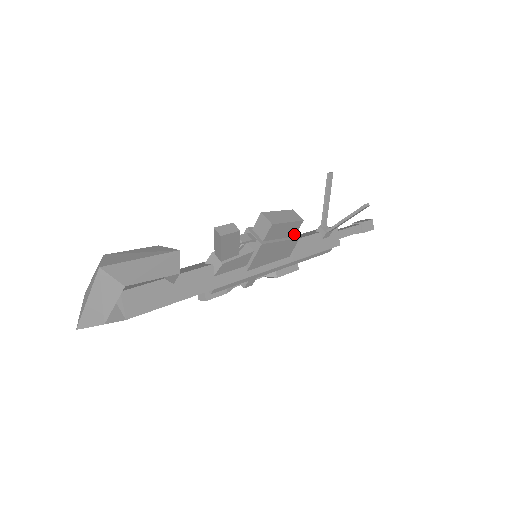
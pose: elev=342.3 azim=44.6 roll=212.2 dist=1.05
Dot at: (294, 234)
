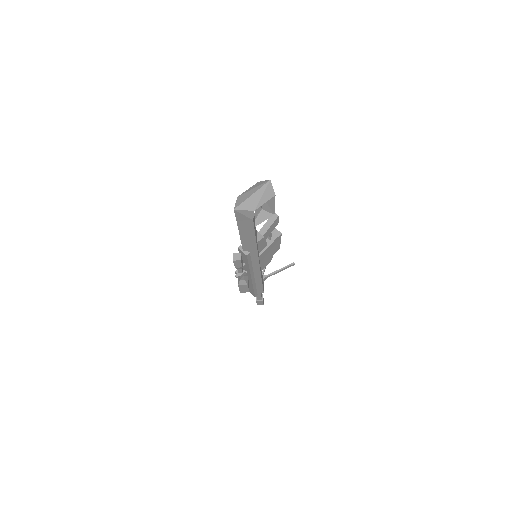
Dot at: occluded
